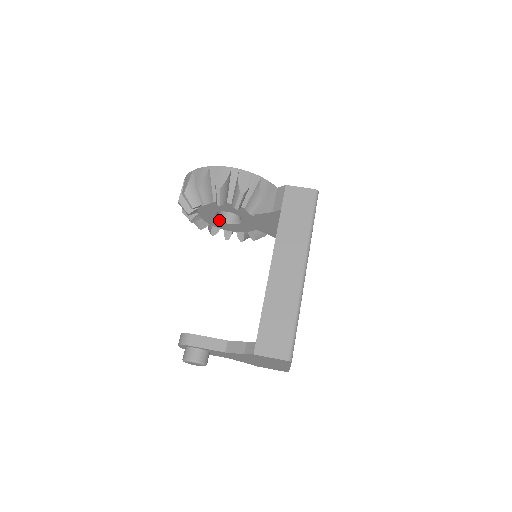
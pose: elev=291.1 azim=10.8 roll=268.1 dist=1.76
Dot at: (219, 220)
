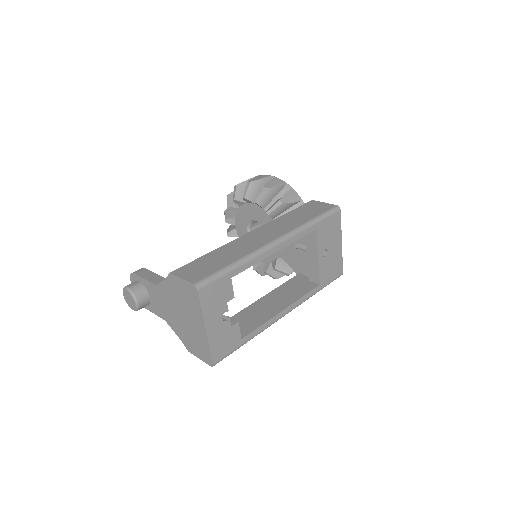
Dot at: occluded
